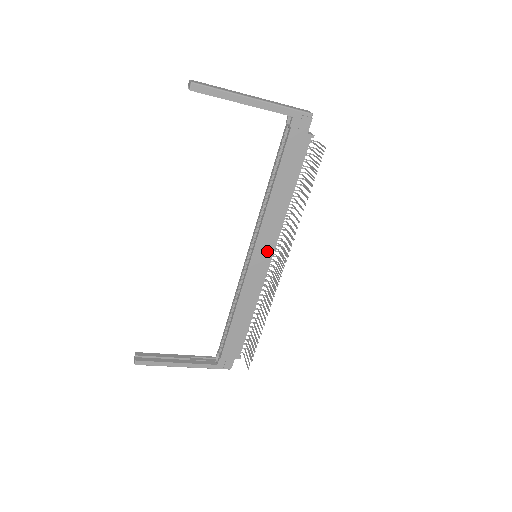
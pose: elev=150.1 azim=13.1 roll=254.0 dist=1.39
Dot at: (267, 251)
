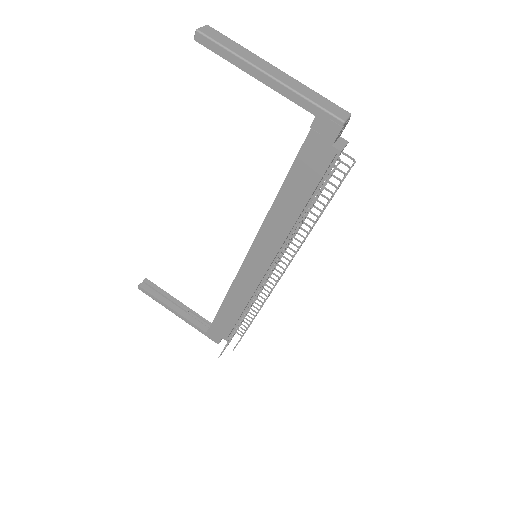
Dot at: (264, 258)
